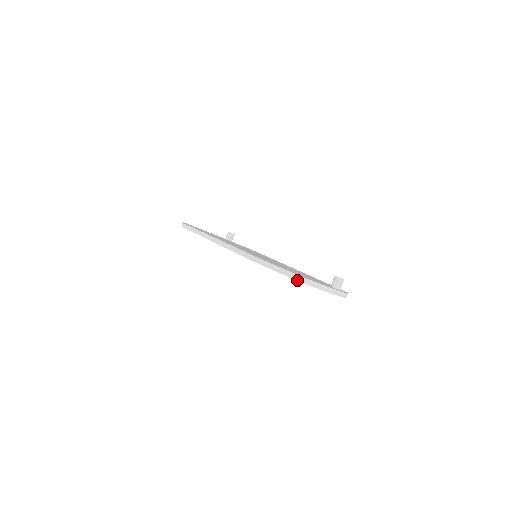
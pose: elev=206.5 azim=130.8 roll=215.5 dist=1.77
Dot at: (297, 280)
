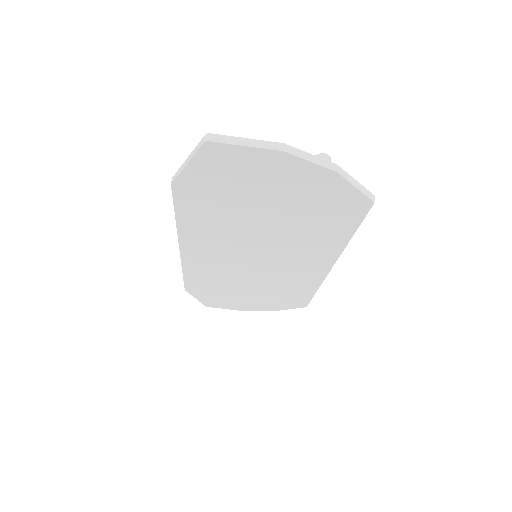
Dot at: (200, 145)
